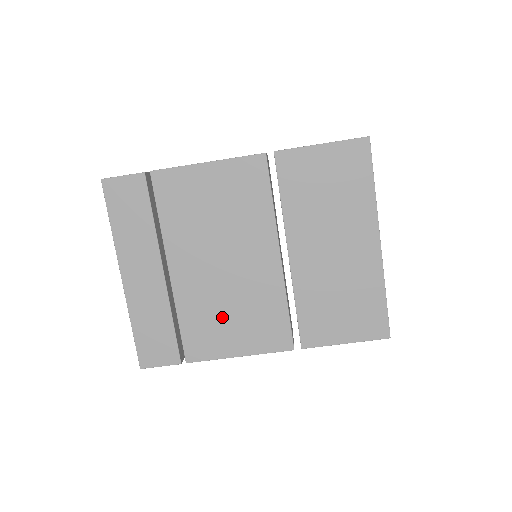
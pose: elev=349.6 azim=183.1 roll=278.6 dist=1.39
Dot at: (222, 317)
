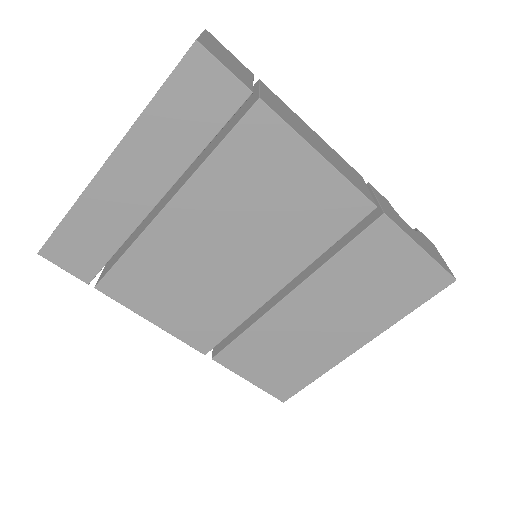
Dot at: (173, 285)
